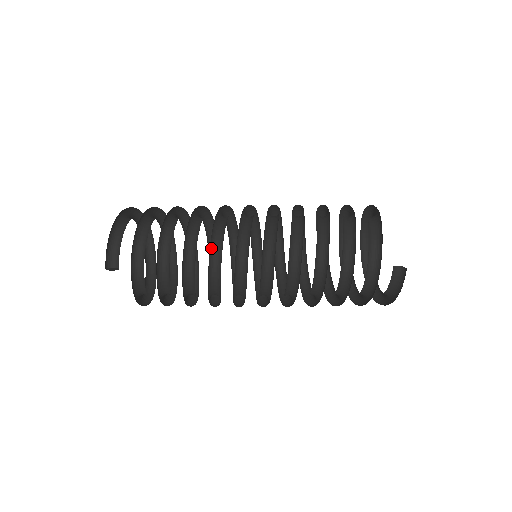
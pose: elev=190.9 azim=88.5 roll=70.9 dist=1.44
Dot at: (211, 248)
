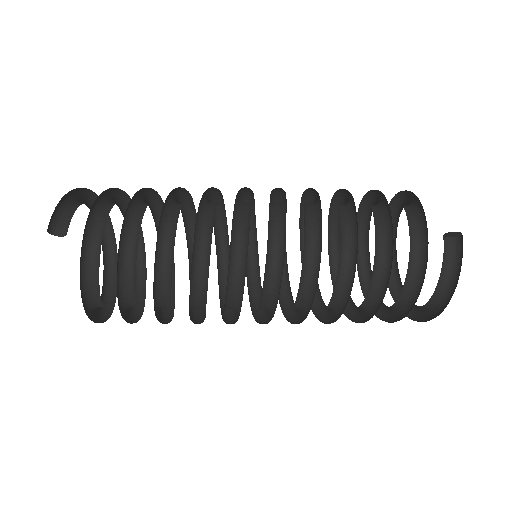
Dot at: (200, 213)
